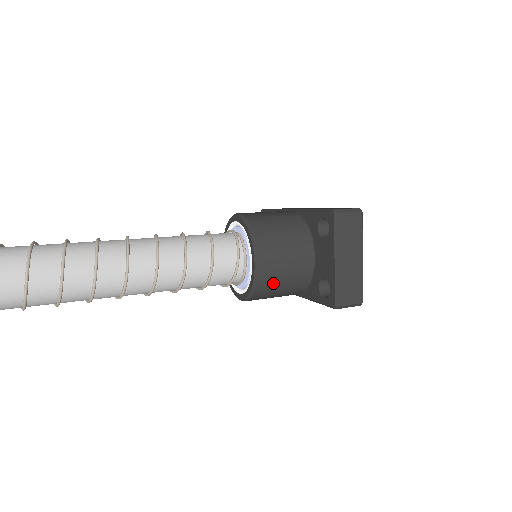
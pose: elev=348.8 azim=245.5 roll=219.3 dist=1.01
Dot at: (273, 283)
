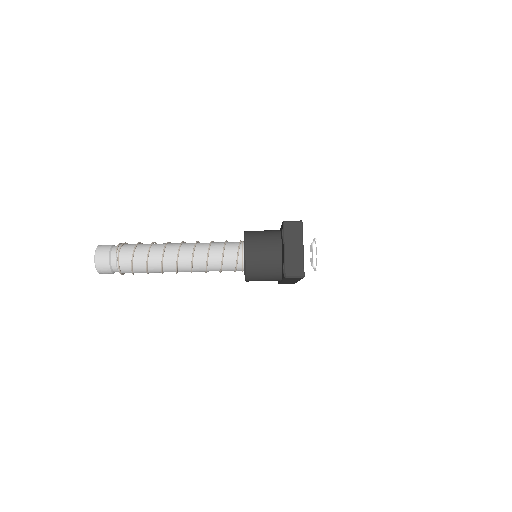
Dot at: (256, 266)
